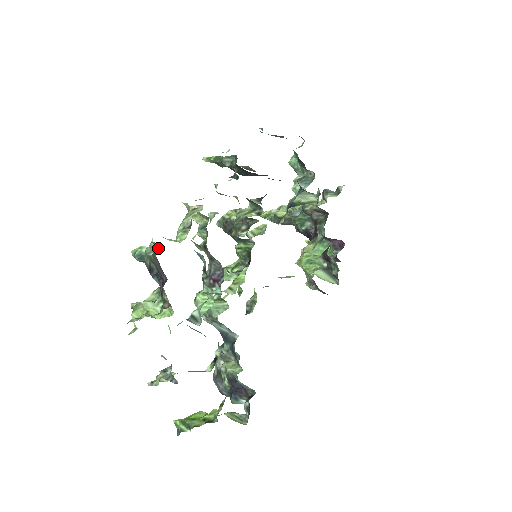
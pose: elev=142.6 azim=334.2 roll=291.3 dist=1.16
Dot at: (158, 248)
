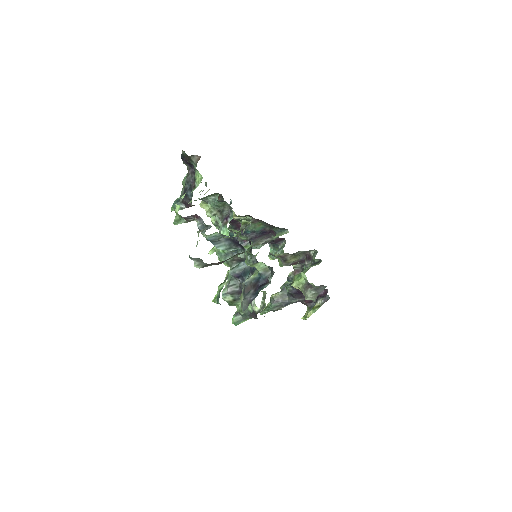
Dot at: occluded
